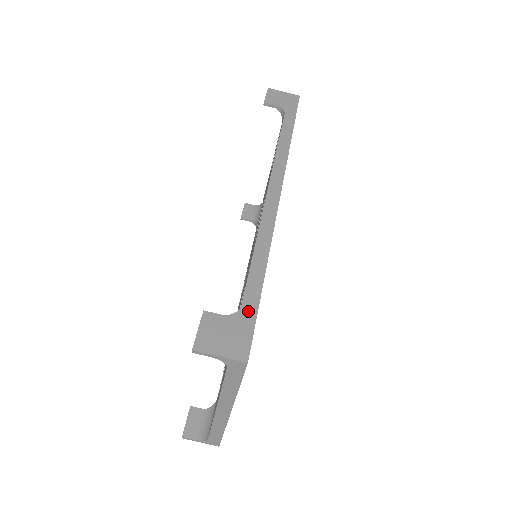
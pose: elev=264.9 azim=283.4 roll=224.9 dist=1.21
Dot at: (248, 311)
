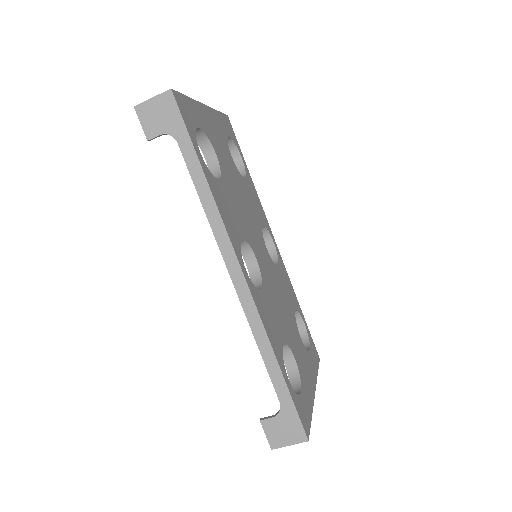
Dot at: (287, 406)
